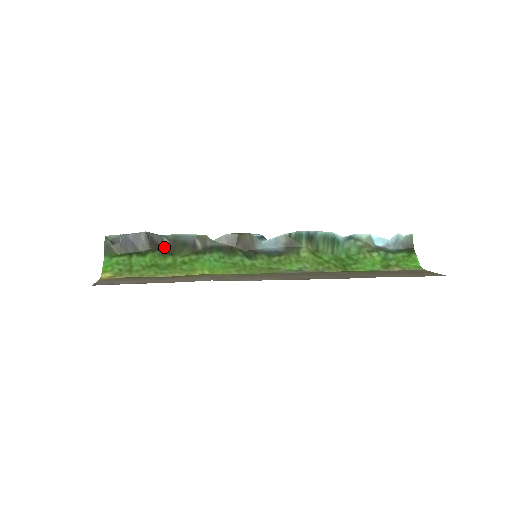
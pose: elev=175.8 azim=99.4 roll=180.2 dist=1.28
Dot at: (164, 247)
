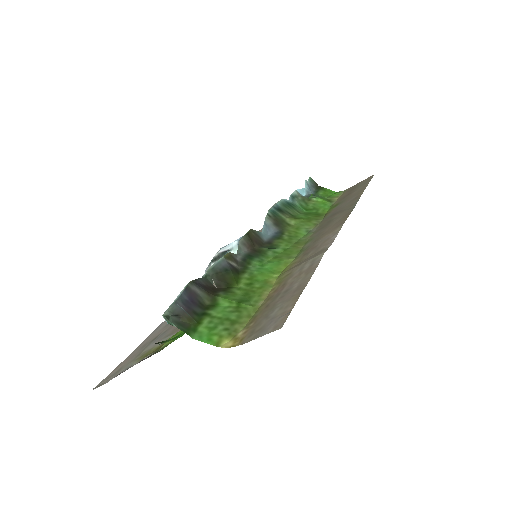
Dot at: (215, 287)
